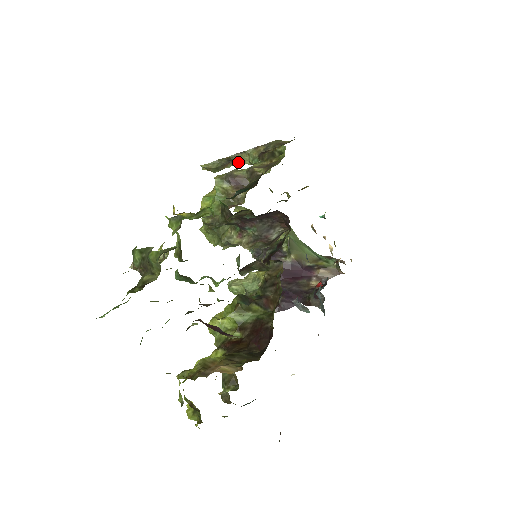
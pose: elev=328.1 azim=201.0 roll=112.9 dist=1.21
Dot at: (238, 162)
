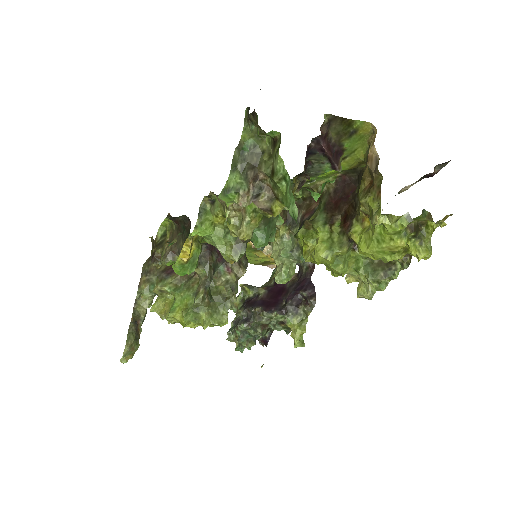
Dot at: (142, 314)
